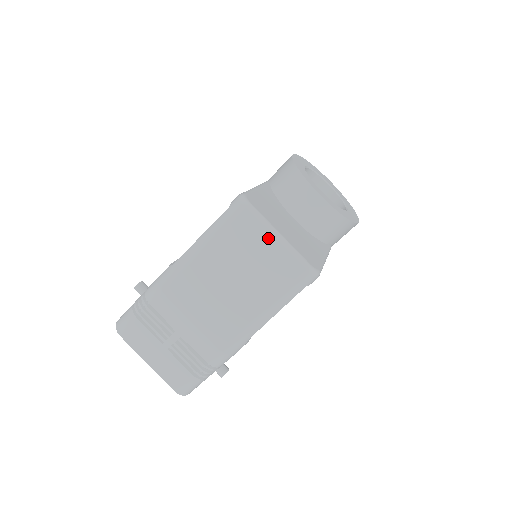
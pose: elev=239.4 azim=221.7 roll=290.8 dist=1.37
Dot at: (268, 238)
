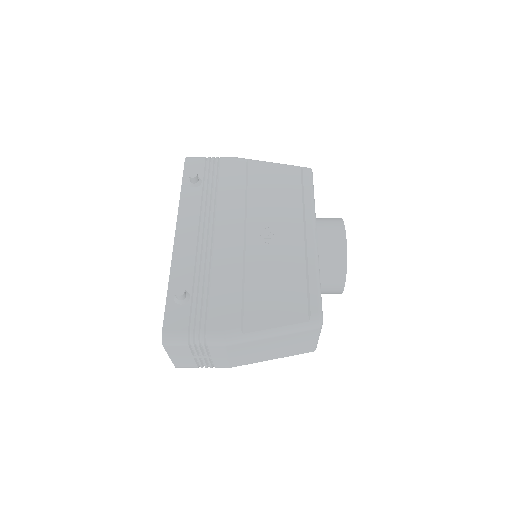
Dot at: (313, 340)
